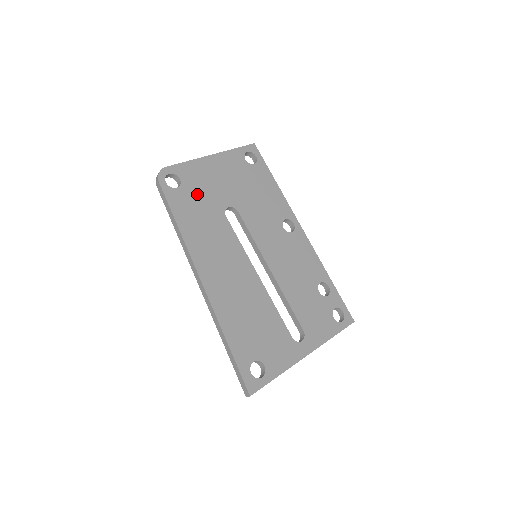
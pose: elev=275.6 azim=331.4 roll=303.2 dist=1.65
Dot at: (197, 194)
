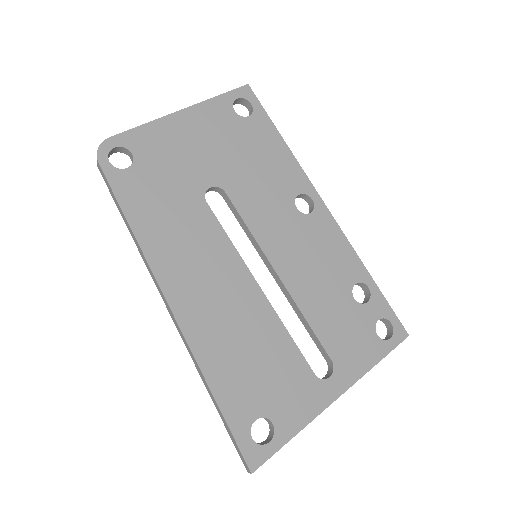
Dot at: (160, 174)
